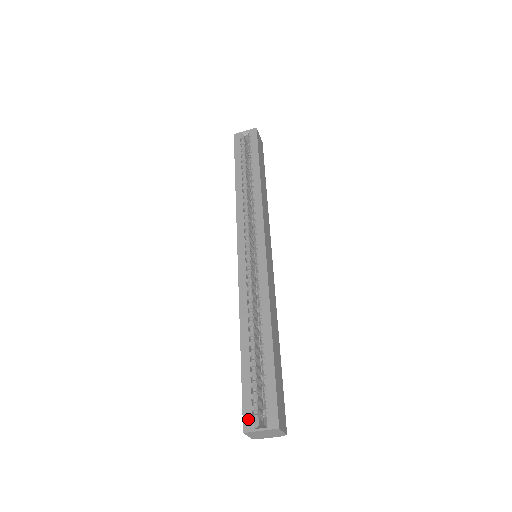
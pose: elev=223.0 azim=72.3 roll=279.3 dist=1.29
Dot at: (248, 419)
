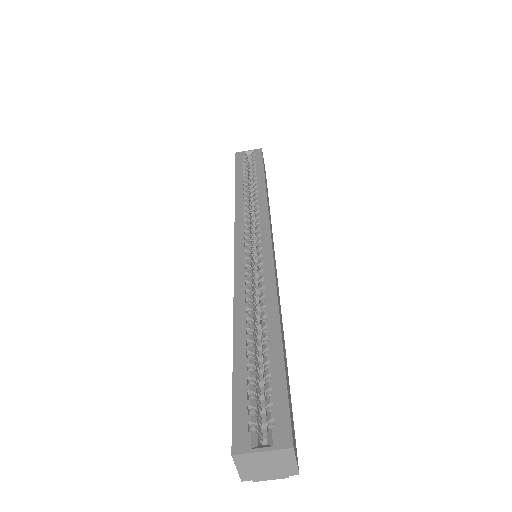
Dot at: (241, 434)
